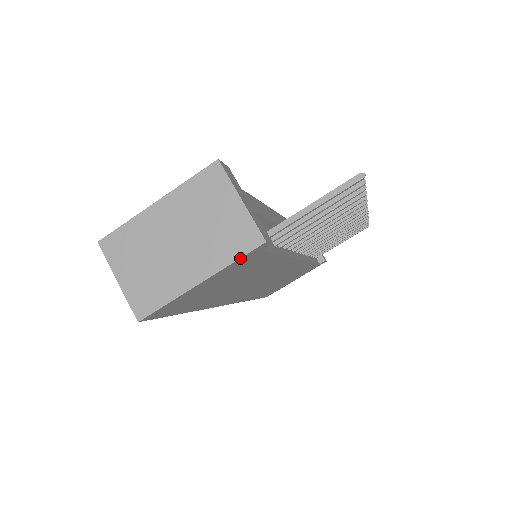
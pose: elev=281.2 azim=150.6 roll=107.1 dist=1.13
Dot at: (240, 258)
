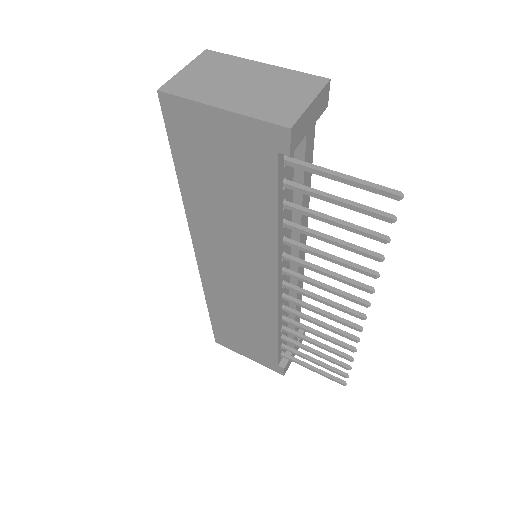
Dot at: (263, 121)
